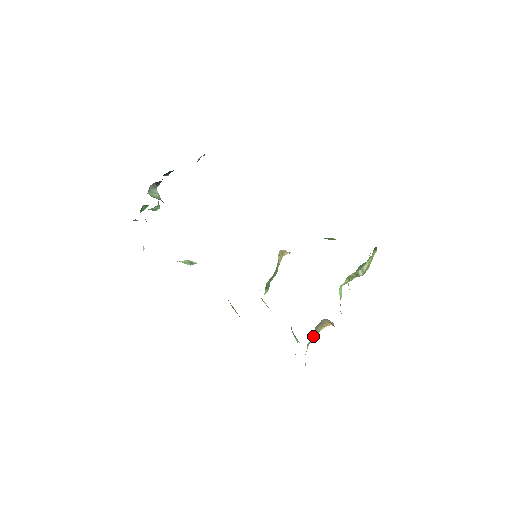
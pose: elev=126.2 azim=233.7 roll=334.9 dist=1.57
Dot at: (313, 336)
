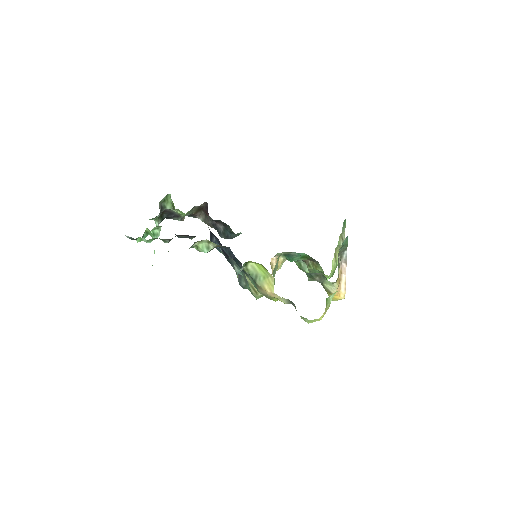
Dot at: occluded
